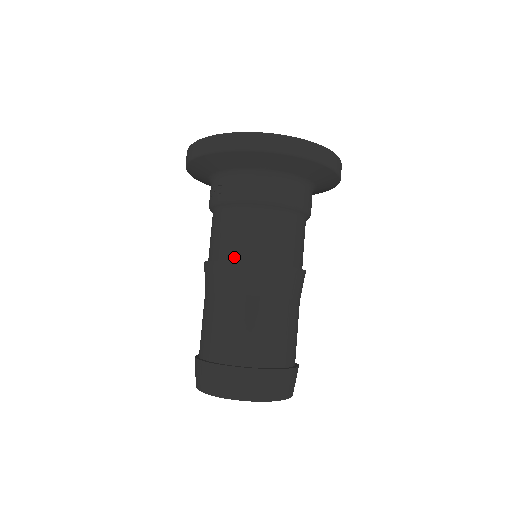
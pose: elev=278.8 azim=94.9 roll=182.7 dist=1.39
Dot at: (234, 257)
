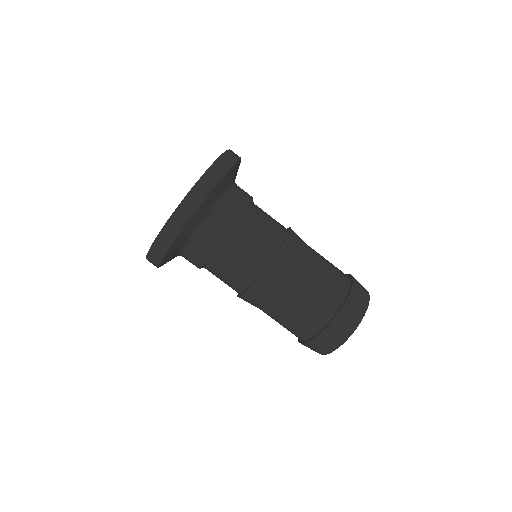
Dot at: (255, 275)
